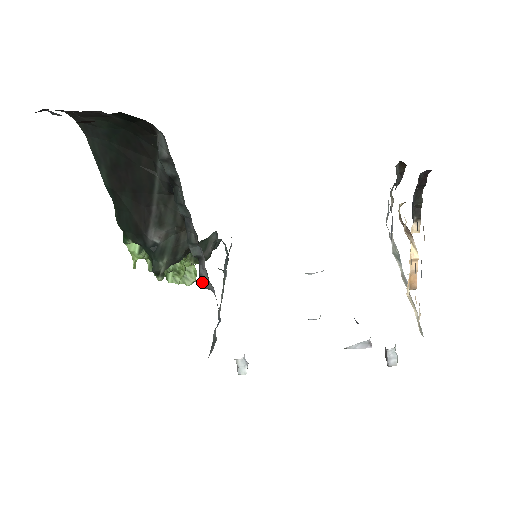
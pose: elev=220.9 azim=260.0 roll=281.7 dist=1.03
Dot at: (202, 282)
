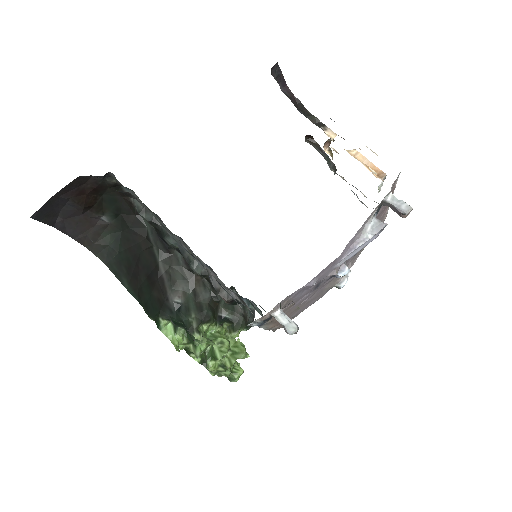
Dot at: (221, 295)
